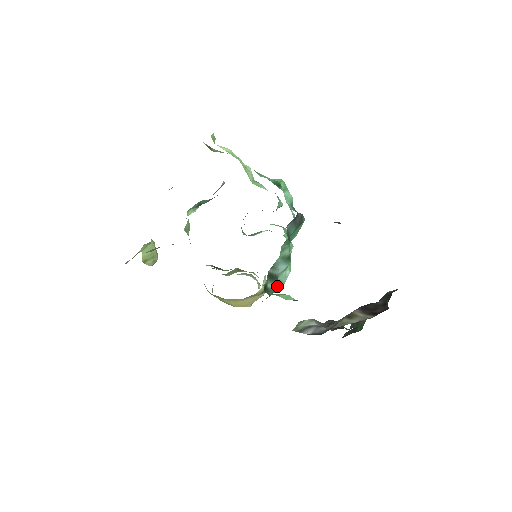
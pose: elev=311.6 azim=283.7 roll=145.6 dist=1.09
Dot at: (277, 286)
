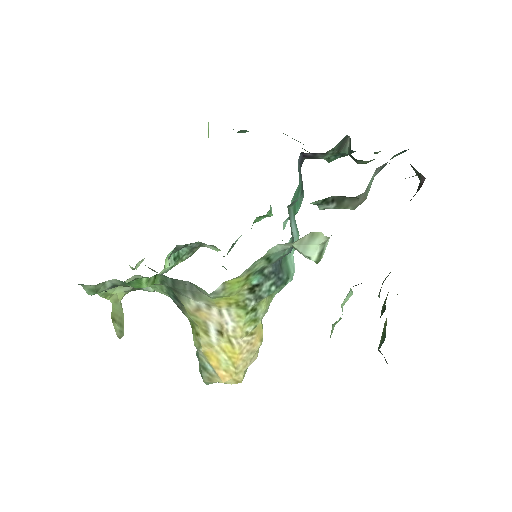
Dot at: (287, 275)
